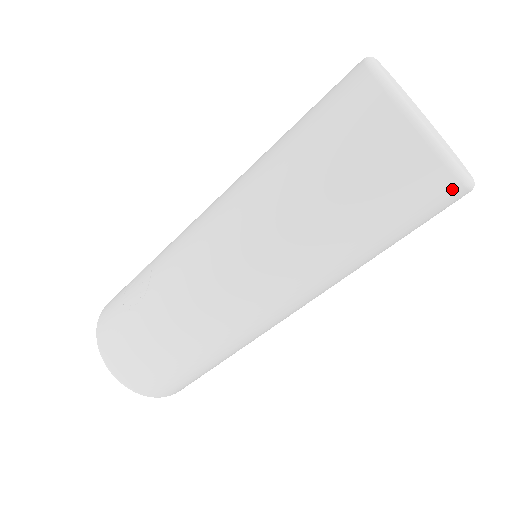
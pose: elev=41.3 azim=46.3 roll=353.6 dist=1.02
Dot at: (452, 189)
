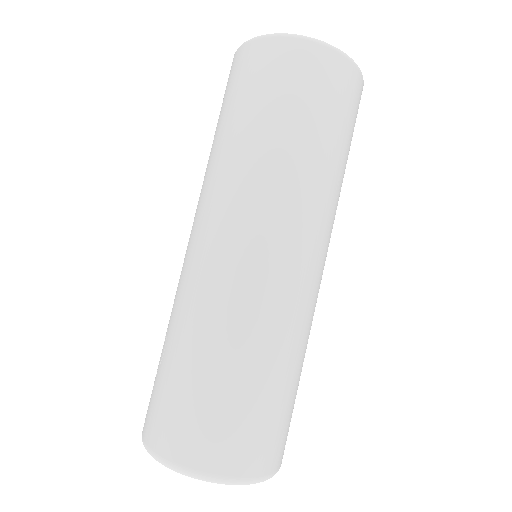
Dot at: (325, 55)
